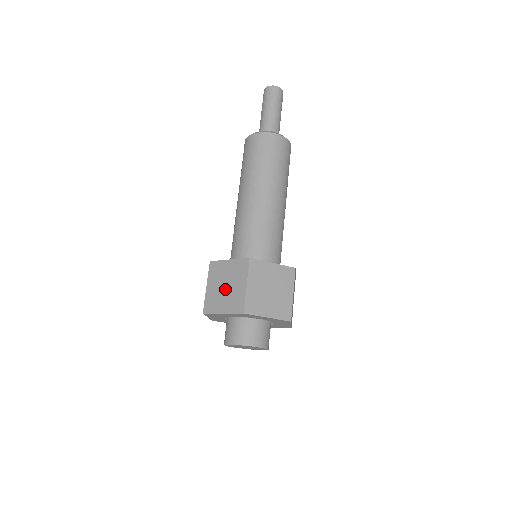
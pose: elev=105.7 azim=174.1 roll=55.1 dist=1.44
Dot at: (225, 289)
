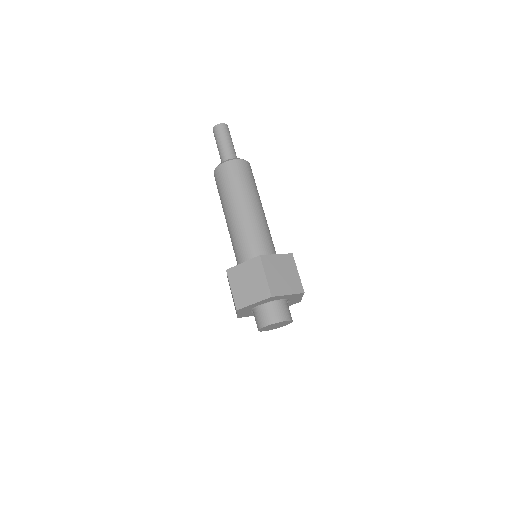
Dot at: occluded
